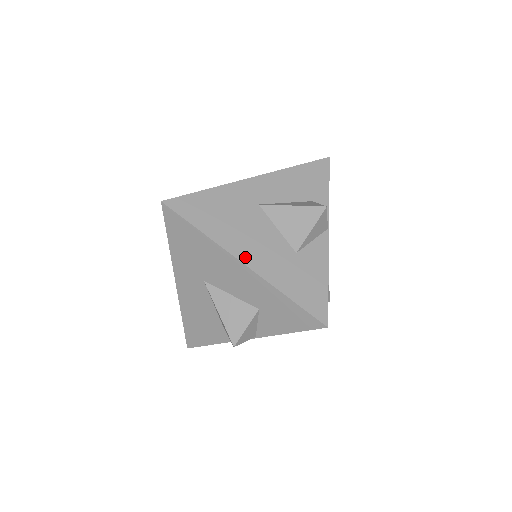
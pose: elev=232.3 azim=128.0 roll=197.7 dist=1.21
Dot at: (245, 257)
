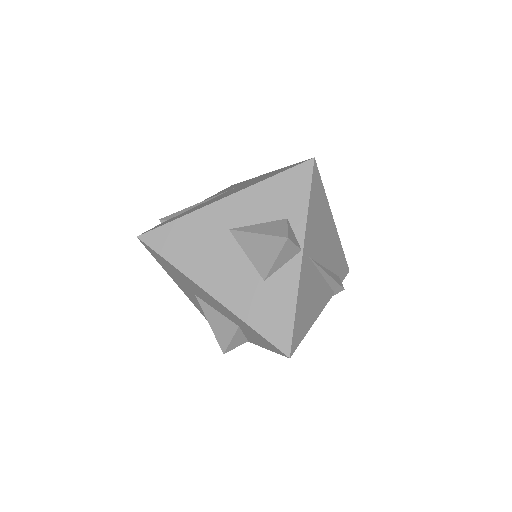
Dot at: (212, 289)
